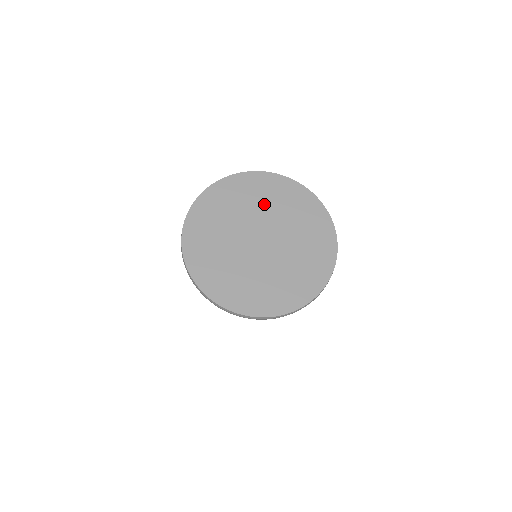
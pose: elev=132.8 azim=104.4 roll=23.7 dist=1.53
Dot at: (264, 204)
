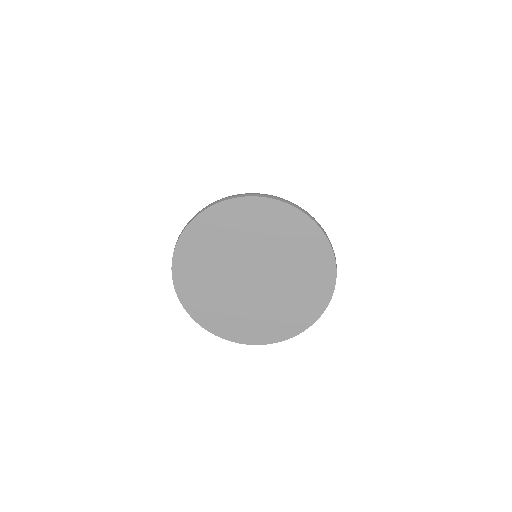
Dot at: (281, 247)
